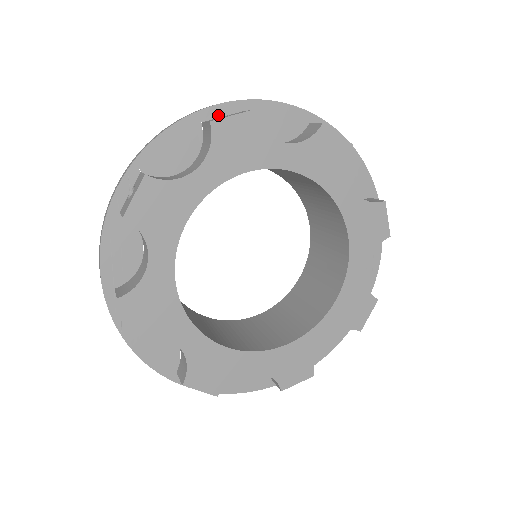
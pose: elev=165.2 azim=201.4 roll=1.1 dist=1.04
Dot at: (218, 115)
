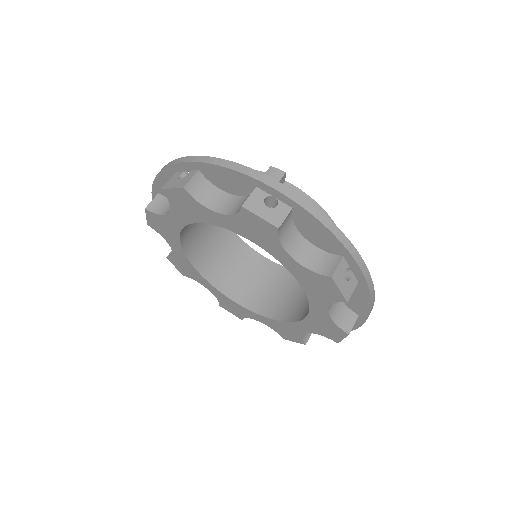
Dot at: (272, 194)
